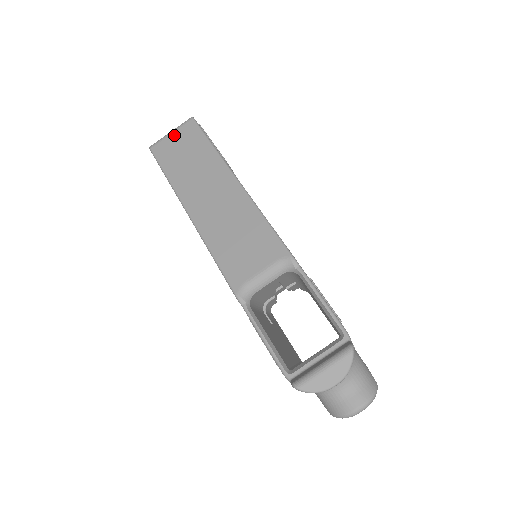
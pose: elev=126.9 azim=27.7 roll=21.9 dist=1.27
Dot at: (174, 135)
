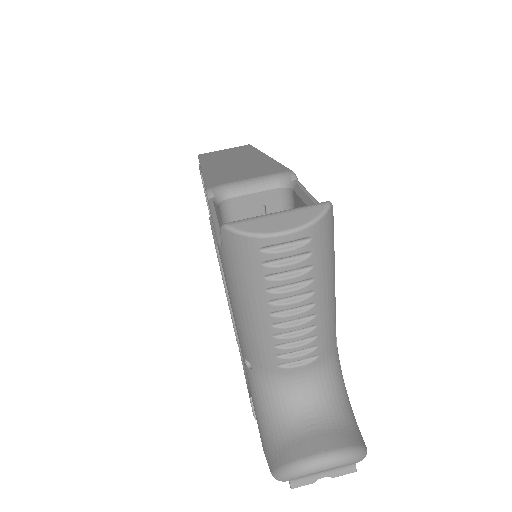
Dot at: (226, 149)
